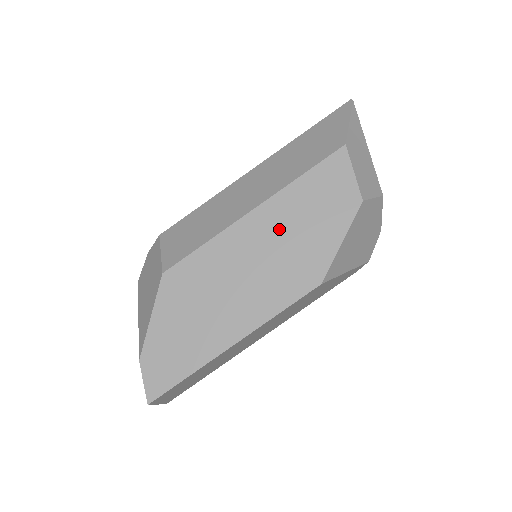
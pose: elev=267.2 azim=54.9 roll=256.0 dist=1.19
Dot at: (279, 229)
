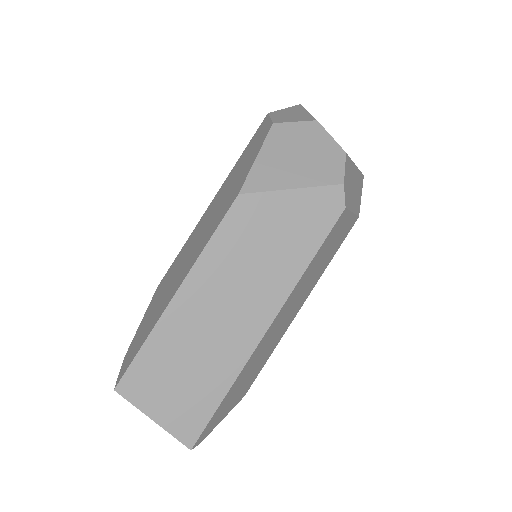
Dot at: (223, 193)
